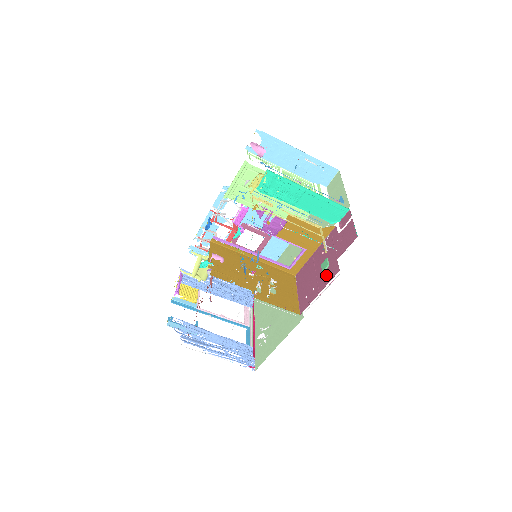
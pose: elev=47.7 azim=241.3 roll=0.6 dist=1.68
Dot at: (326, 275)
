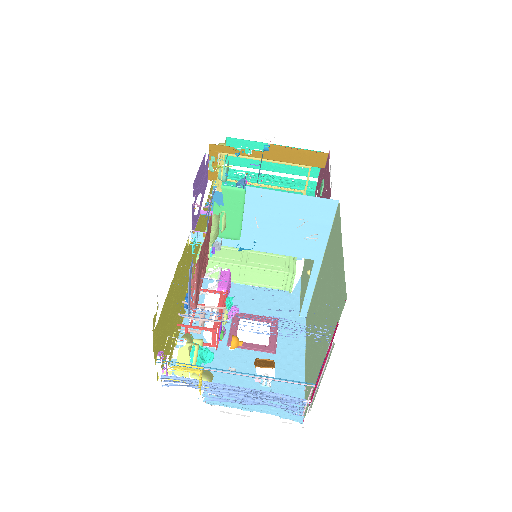
Dot at: (325, 175)
